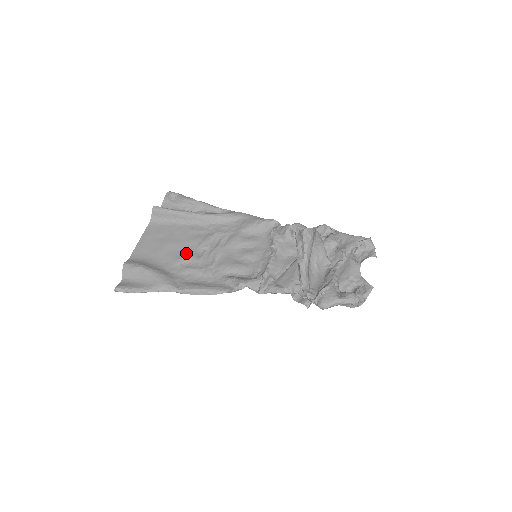
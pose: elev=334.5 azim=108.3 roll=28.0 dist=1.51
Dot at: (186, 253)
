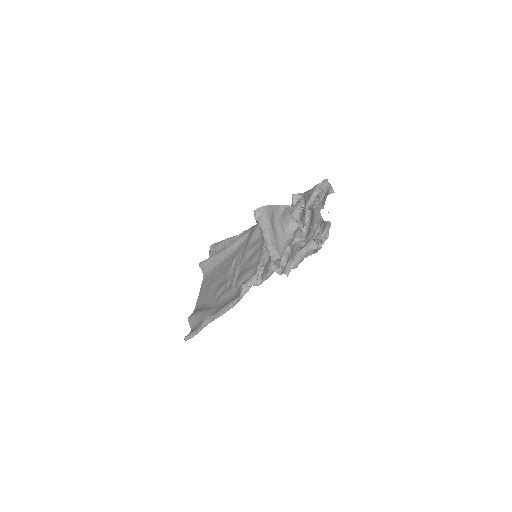
Dot at: (220, 285)
